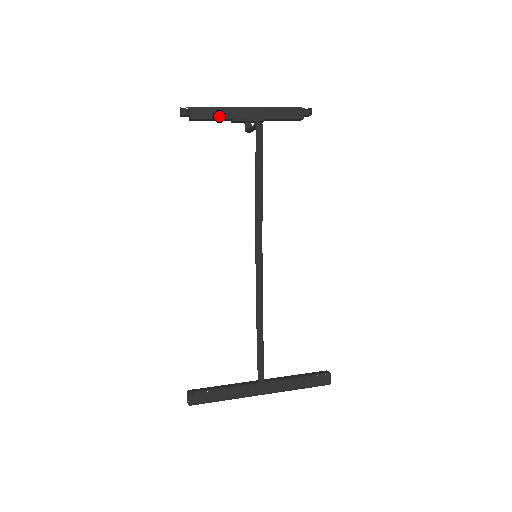
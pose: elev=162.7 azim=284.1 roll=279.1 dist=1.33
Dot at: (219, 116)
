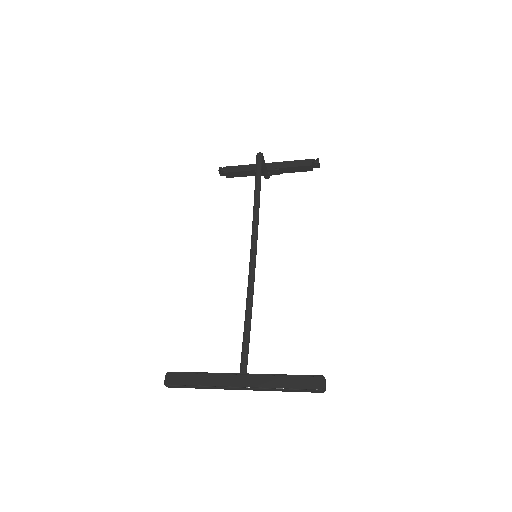
Dot at: (245, 169)
